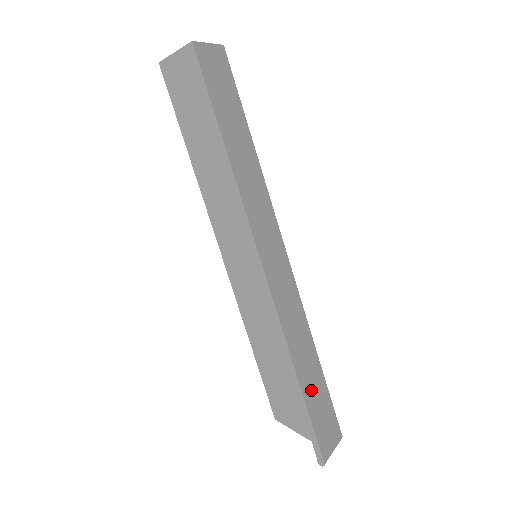
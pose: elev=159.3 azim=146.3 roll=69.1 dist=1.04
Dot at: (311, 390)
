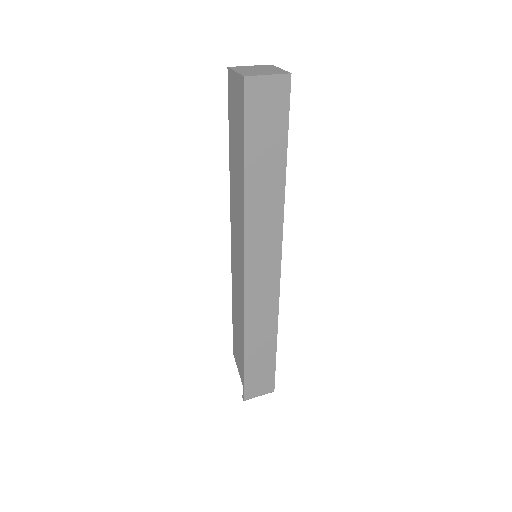
Dot at: (255, 359)
